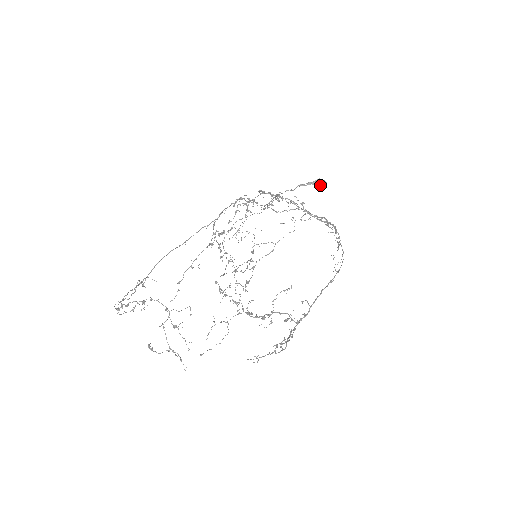
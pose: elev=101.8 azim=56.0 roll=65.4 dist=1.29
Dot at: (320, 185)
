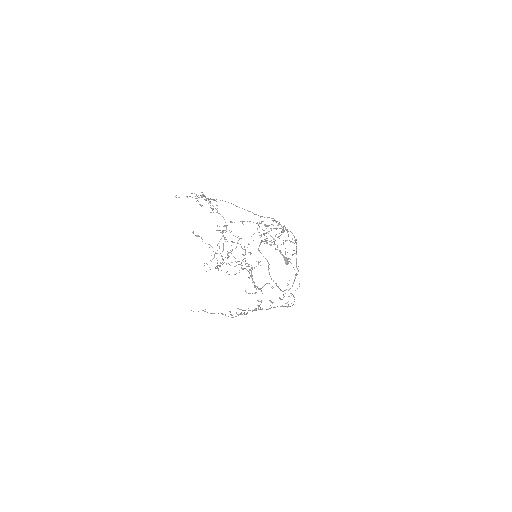
Dot at: (286, 262)
